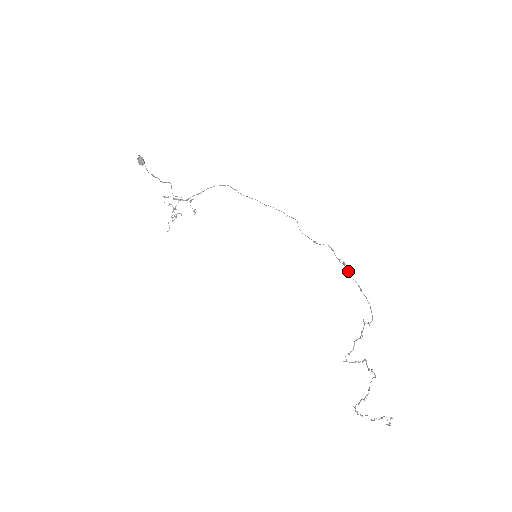
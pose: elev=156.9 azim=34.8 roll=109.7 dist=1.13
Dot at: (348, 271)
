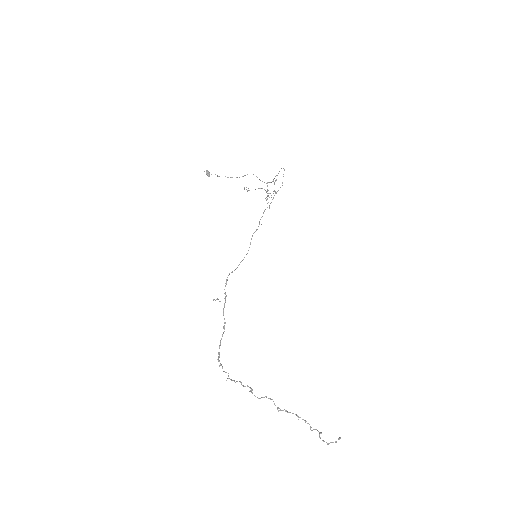
Dot at: (224, 306)
